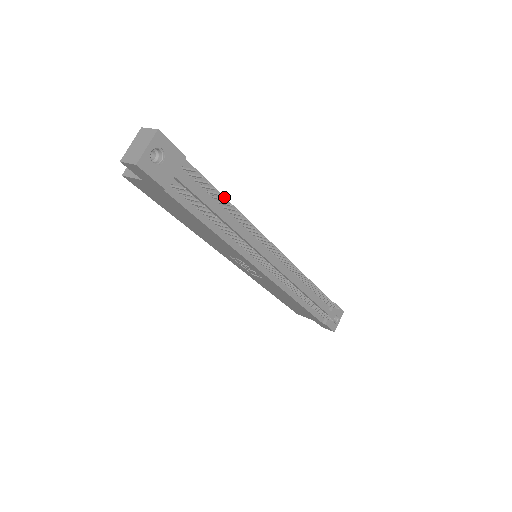
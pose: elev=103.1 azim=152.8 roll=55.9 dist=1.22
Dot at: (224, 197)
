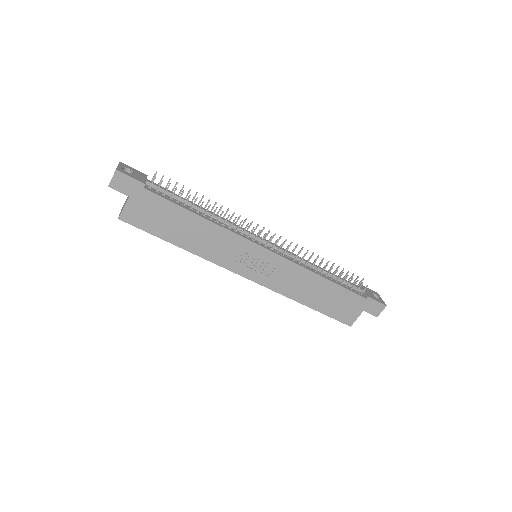
Dot at: occluded
